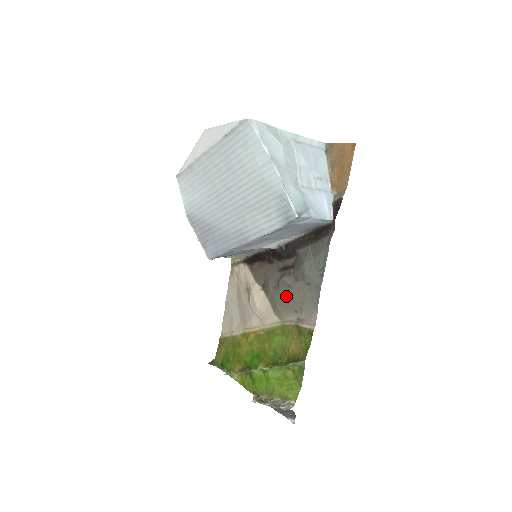
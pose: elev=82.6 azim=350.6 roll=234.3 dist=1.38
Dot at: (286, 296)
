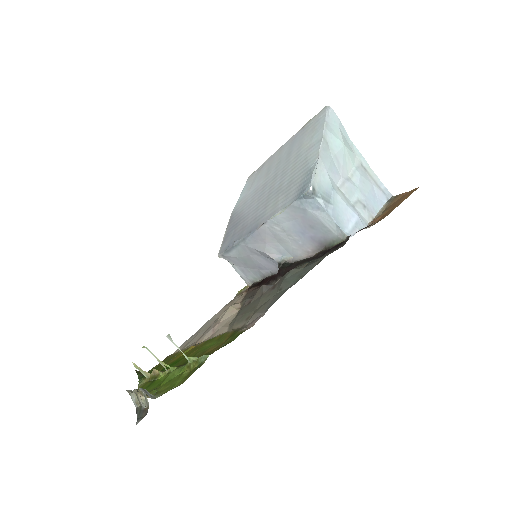
Dot at: (252, 305)
